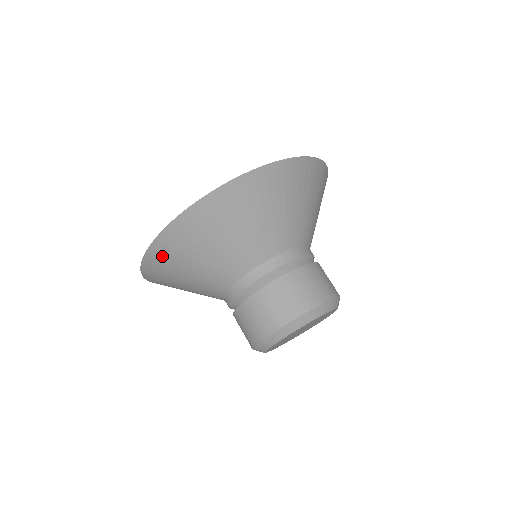
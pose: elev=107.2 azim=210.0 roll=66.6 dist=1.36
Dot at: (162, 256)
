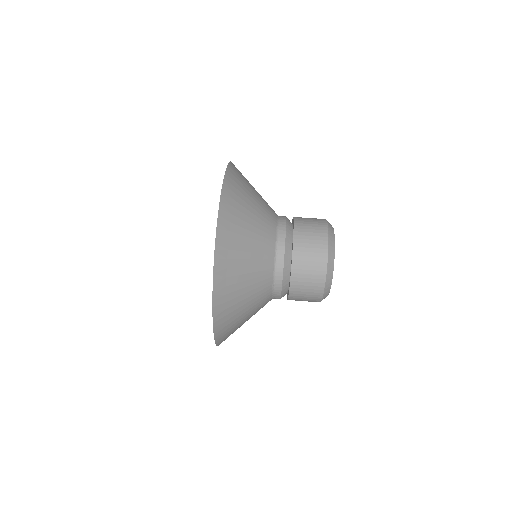
Dot at: (226, 337)
